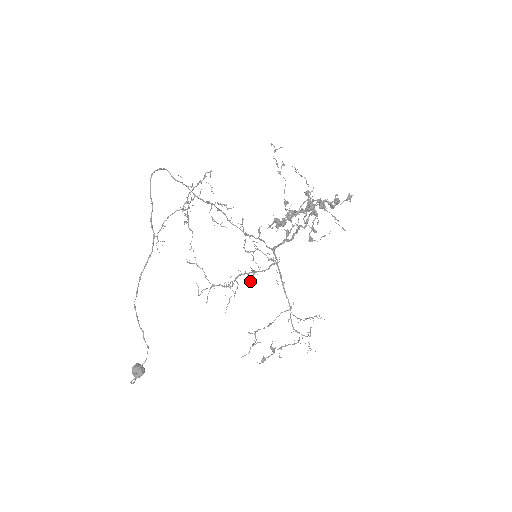
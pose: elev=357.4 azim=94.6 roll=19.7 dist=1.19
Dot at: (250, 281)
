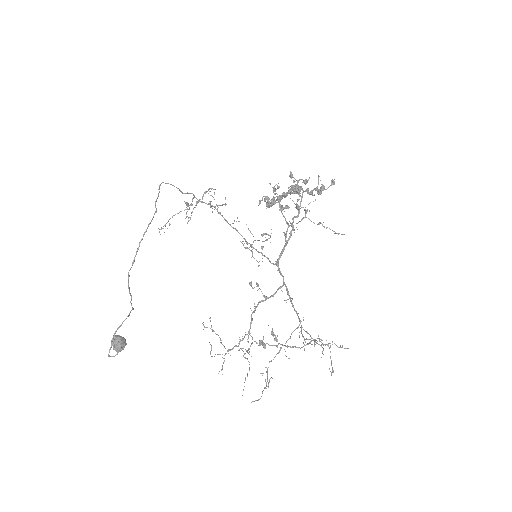
Dot at: (251, 282)
